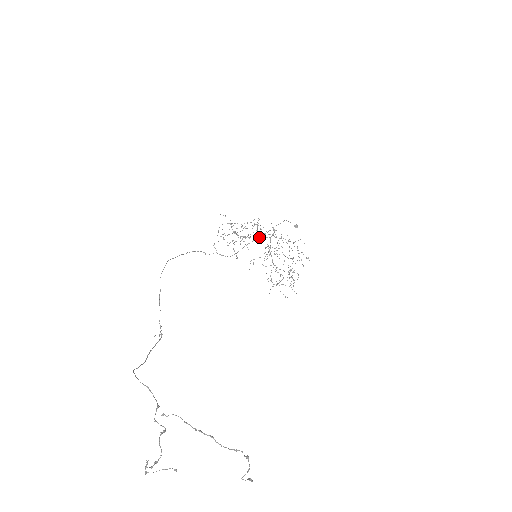
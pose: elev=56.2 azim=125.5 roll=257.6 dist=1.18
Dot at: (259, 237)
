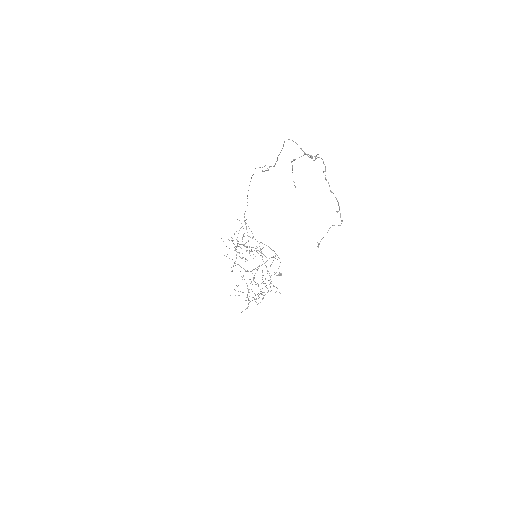
Dot at: (261, 252)
